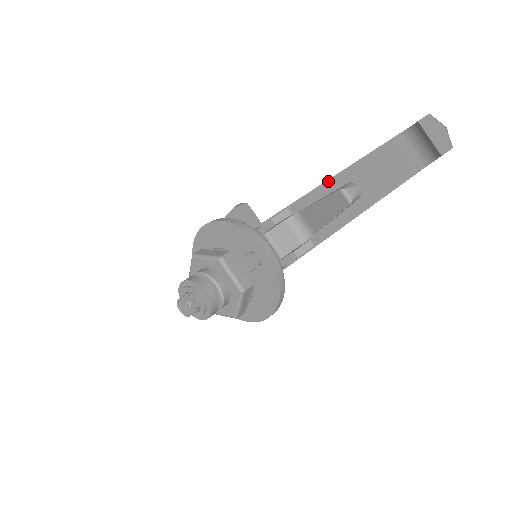
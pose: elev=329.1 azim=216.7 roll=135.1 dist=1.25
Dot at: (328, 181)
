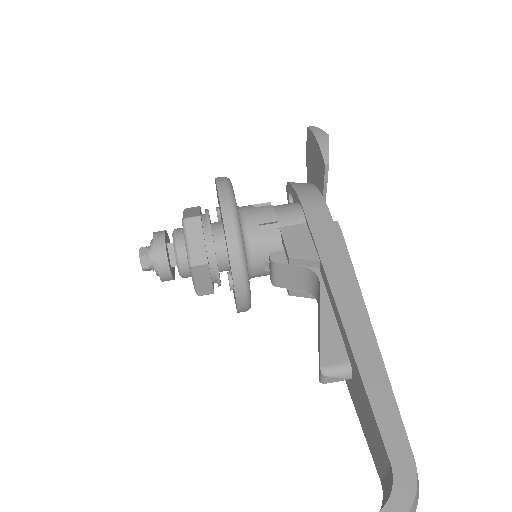
Dot at: (344, 330)
